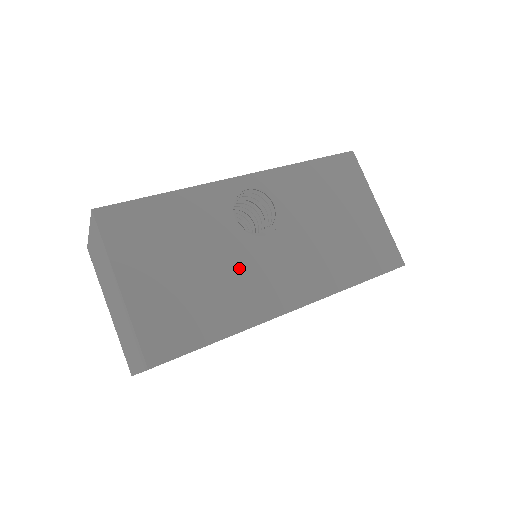
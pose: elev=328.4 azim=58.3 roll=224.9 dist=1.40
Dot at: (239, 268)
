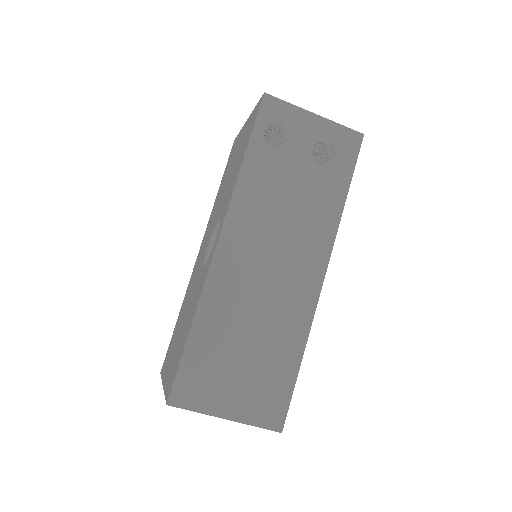
Dot at: occluded
